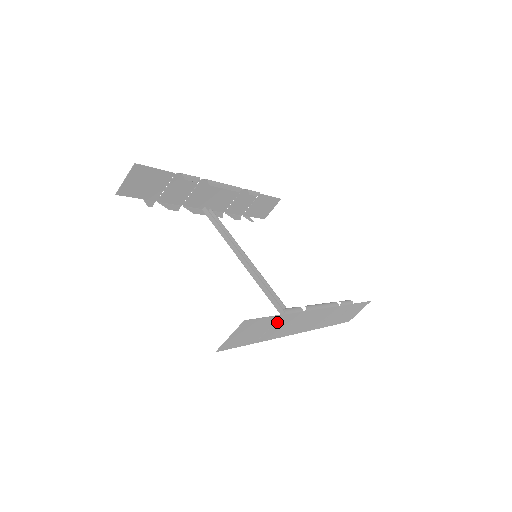
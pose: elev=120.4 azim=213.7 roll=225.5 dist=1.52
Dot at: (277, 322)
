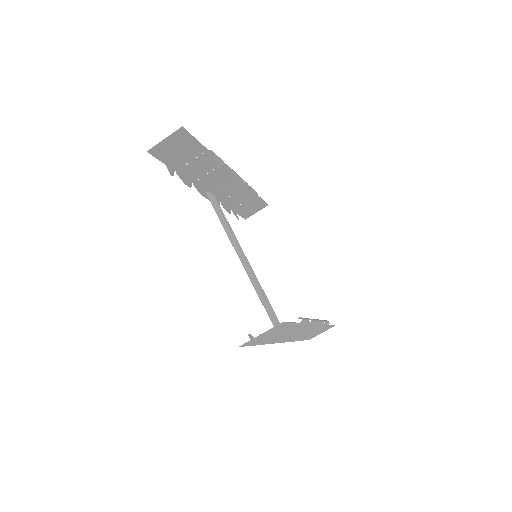
Dot at: (290, 329)
